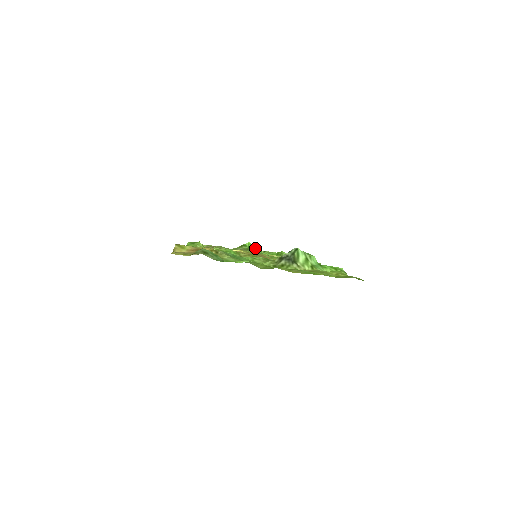
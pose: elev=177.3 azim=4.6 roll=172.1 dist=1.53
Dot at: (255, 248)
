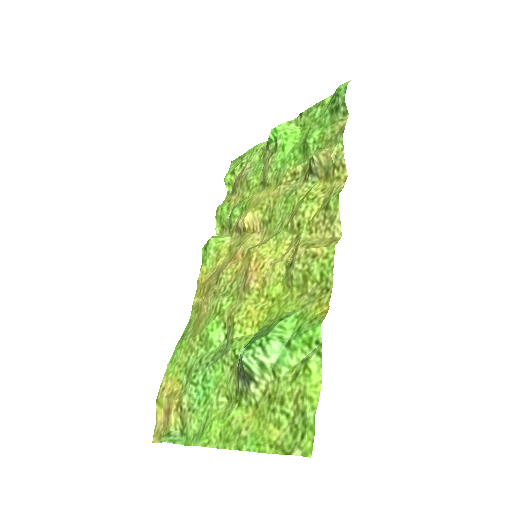
Dot at: (282, 138)
